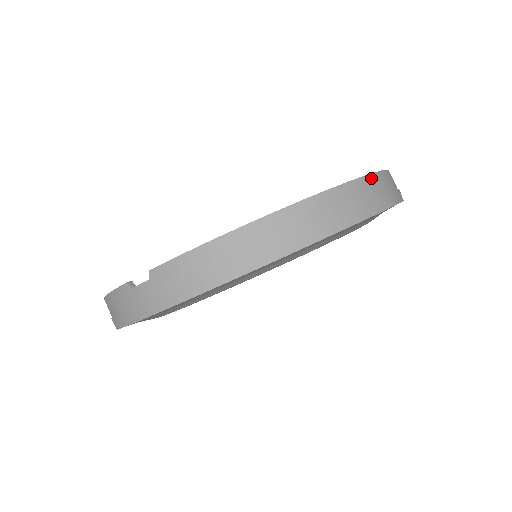
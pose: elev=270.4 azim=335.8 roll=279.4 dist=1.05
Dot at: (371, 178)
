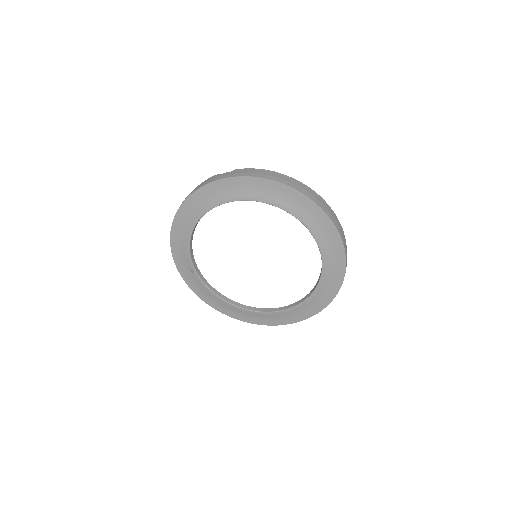
Dot at: (339, 222)
